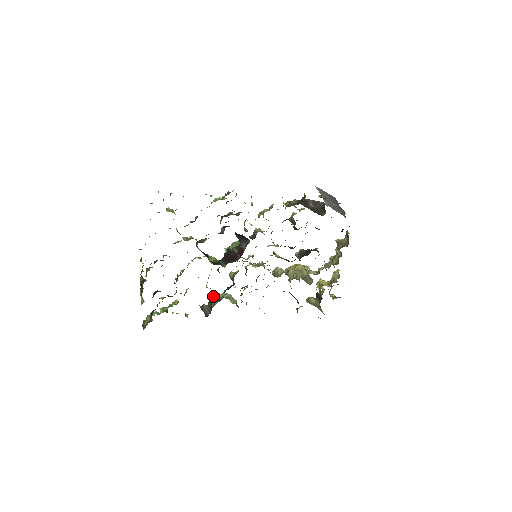
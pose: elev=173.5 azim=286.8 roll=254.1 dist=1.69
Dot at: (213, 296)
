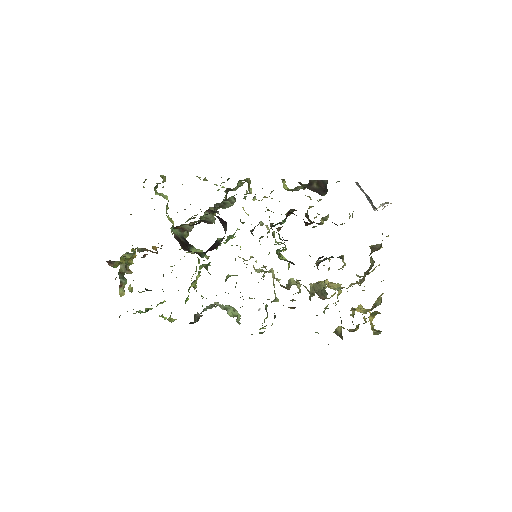
Dot at: occluded
